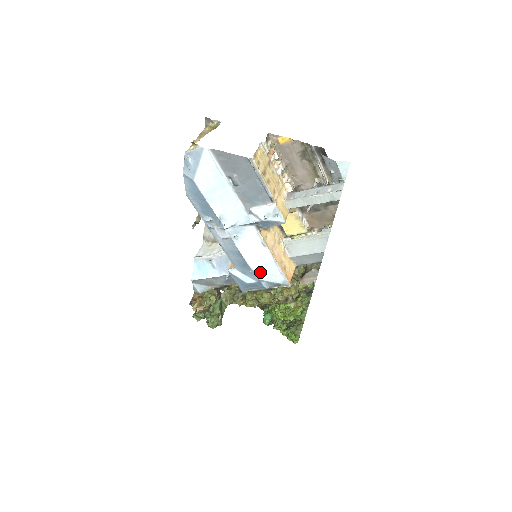
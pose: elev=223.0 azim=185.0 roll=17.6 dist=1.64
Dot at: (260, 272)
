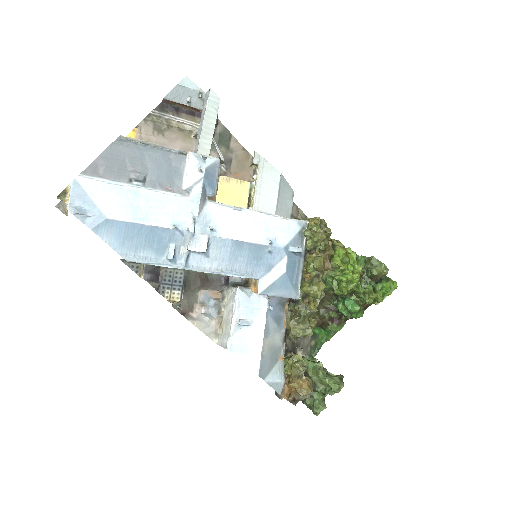
Dot at: (274, 240)
